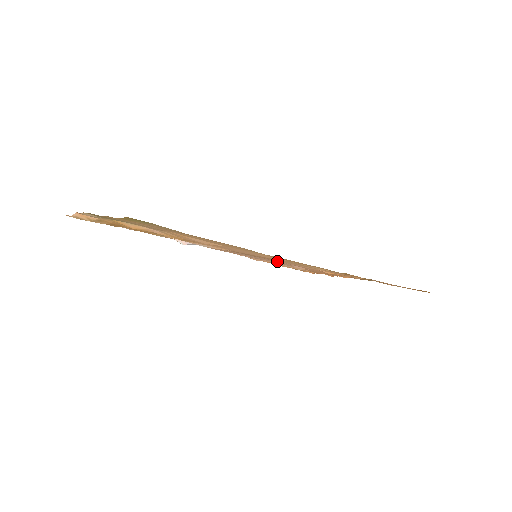
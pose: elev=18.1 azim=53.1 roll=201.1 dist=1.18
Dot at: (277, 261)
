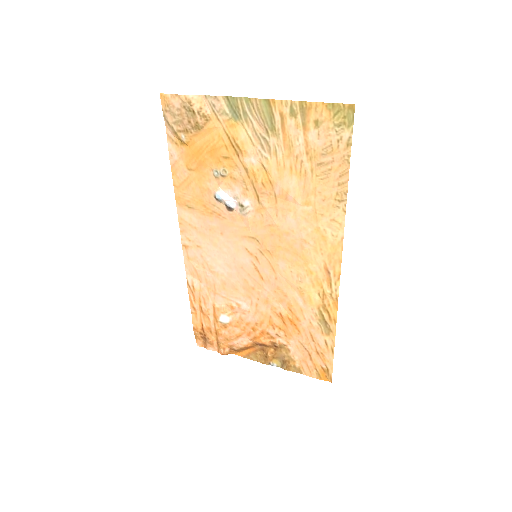
Dot at: (242, 284)
